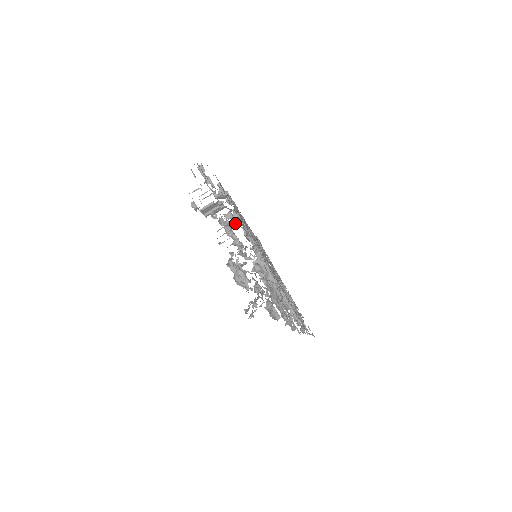
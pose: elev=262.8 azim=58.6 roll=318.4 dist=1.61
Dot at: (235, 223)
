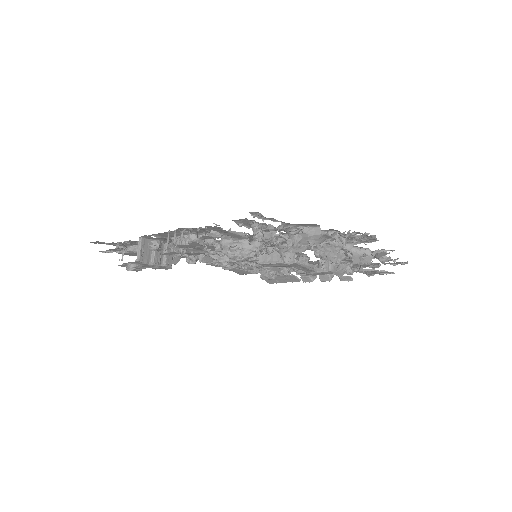
Dot at: occluded
